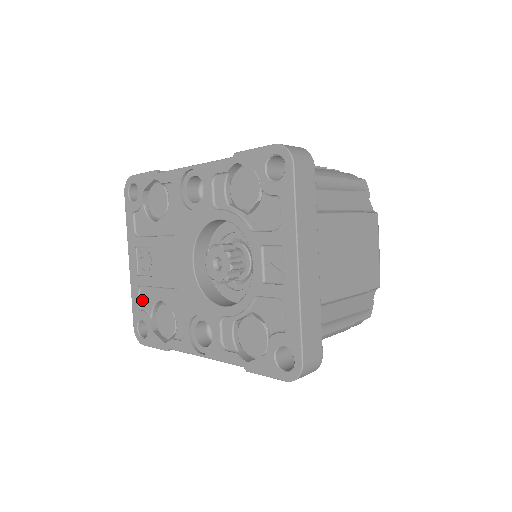
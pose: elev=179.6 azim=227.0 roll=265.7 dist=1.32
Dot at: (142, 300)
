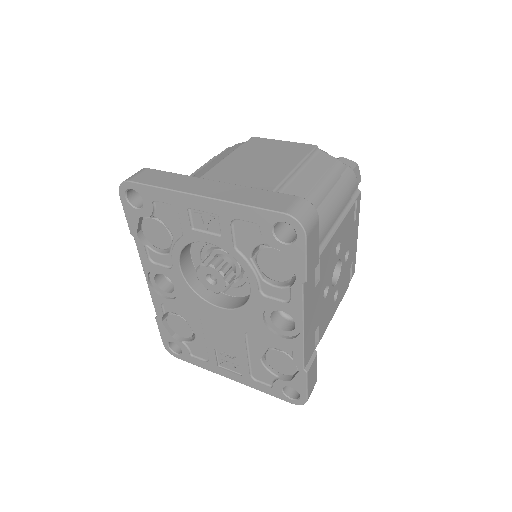
Dot at: (264, 381)
